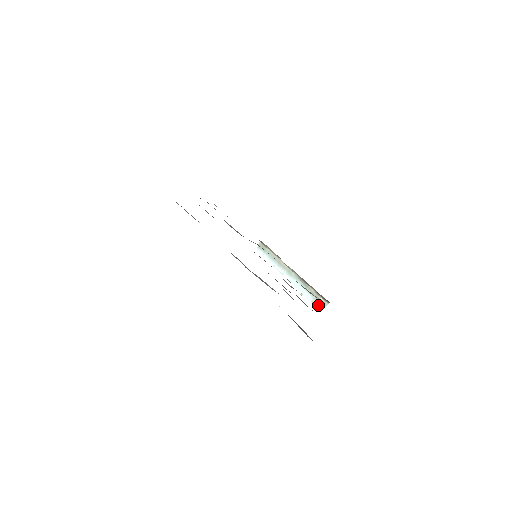
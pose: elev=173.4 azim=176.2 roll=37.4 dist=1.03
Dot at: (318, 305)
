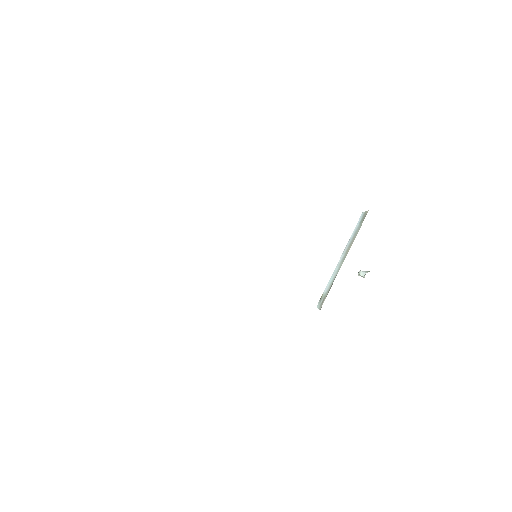
Dot at: (320, 301)
